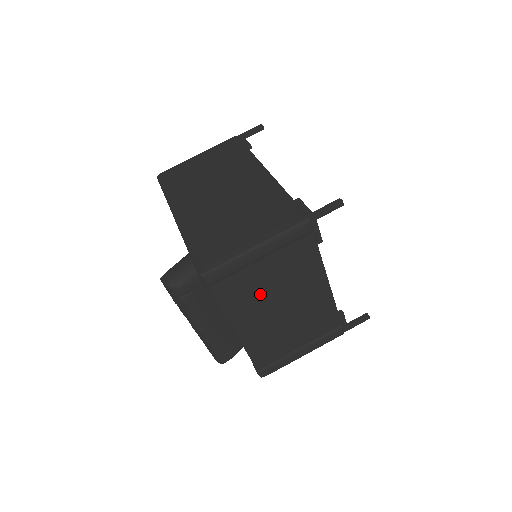
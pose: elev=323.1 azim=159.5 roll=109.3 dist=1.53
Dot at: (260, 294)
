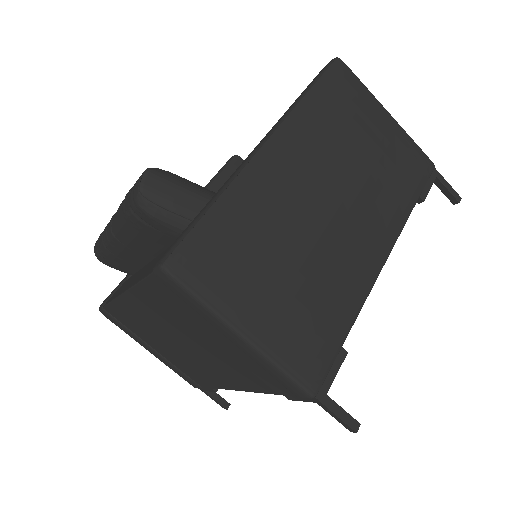
Dot at: (185, 327)
